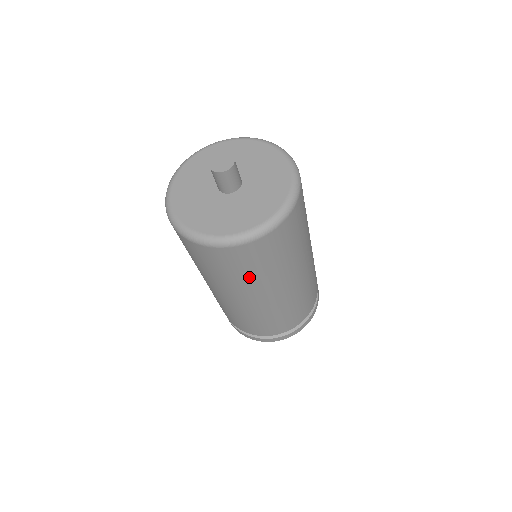
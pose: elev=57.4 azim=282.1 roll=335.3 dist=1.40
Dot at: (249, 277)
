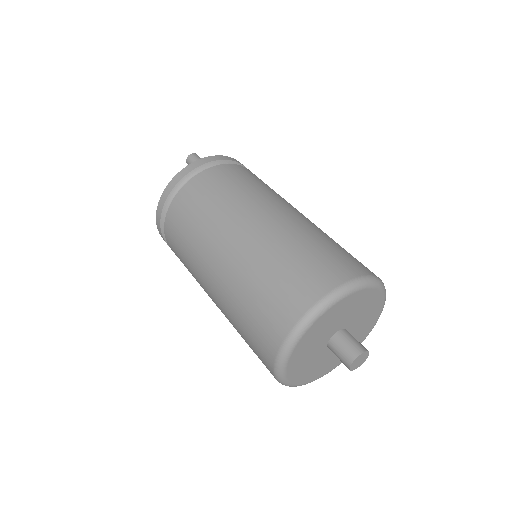
Dot at: occluded
